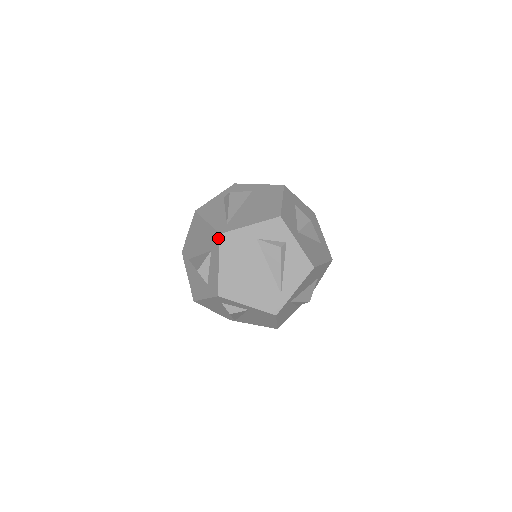
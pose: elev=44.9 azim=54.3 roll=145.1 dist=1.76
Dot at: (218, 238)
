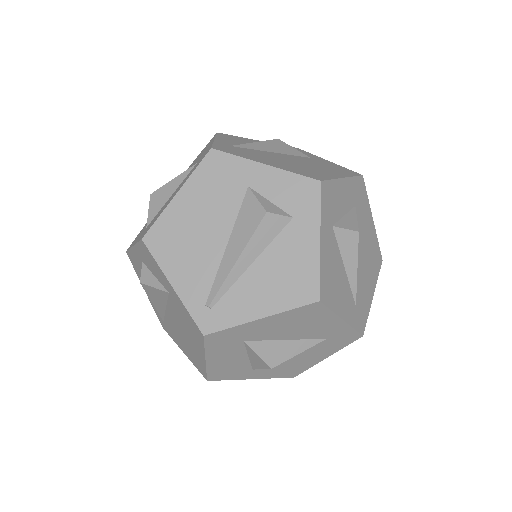
Dot at: occluded
